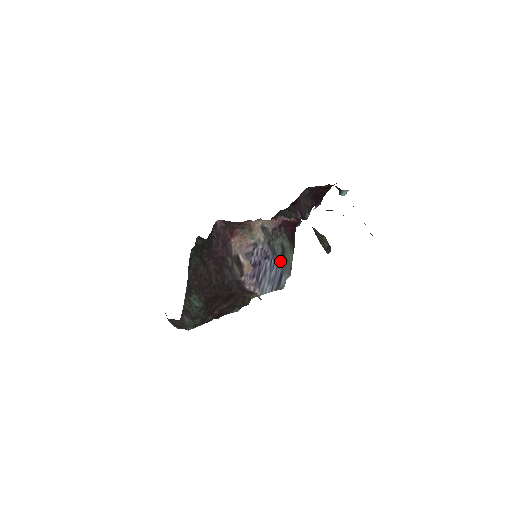
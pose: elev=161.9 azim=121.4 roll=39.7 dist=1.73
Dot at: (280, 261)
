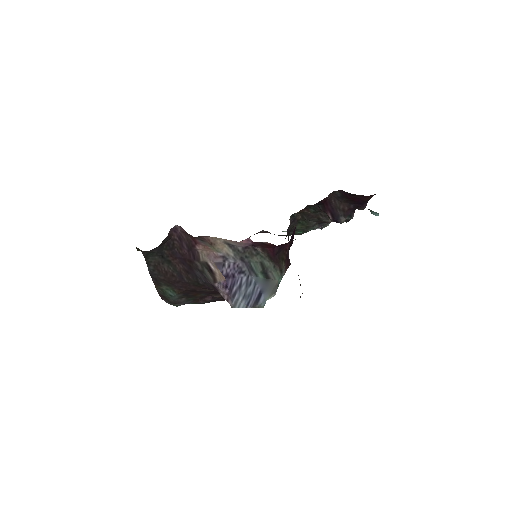
Dot at: (260, 279)
